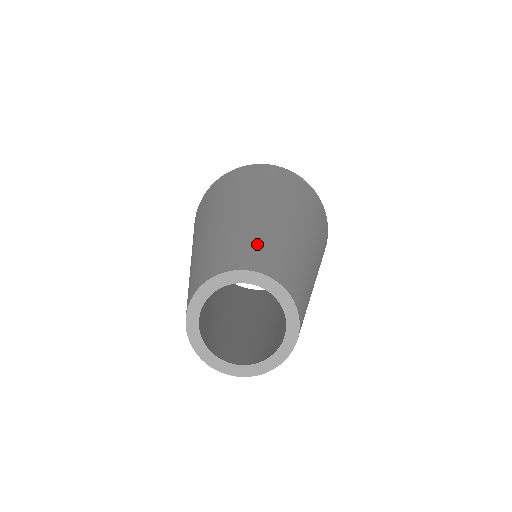
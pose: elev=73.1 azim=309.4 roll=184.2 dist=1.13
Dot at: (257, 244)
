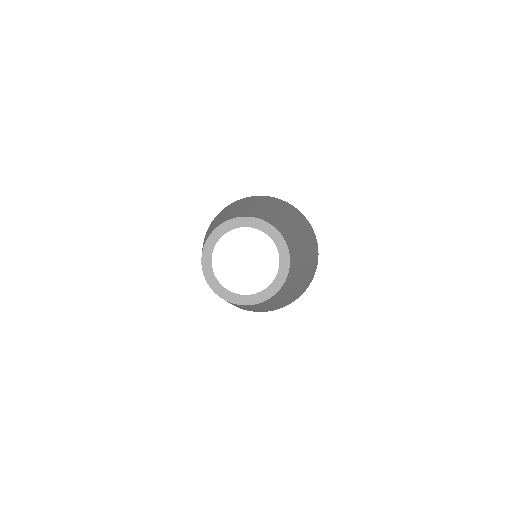
Dot at: (253, 212)
